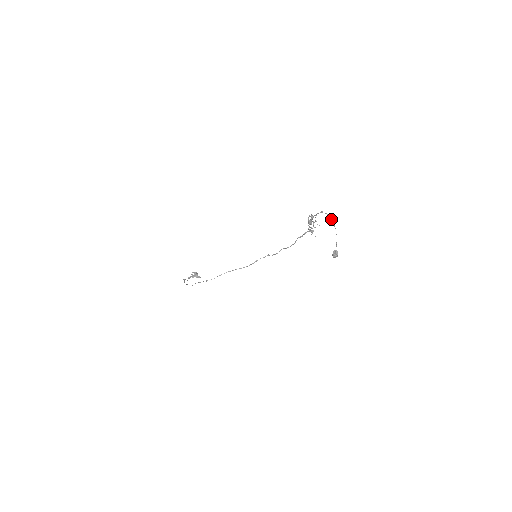
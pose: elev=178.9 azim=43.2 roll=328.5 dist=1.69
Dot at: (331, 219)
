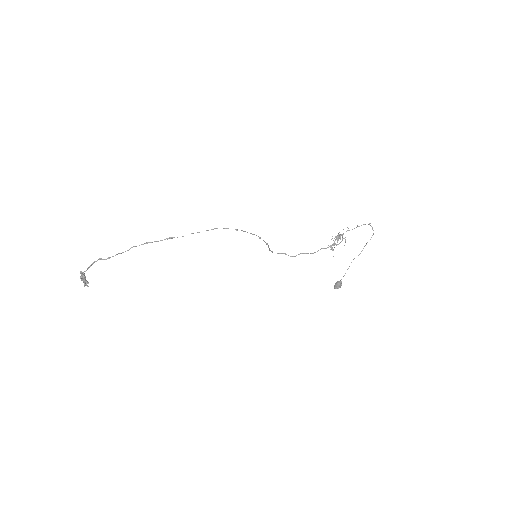
Dot at: (373, 234)
